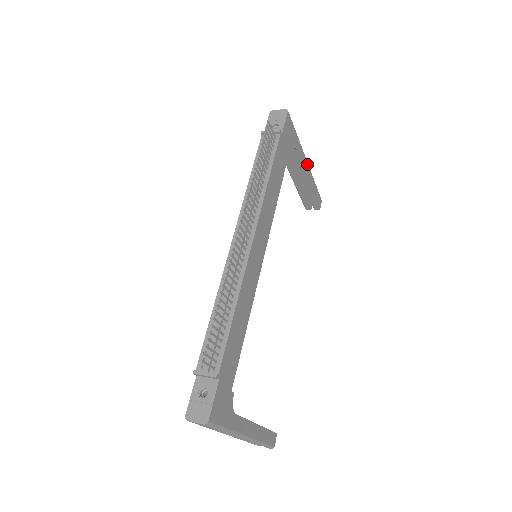
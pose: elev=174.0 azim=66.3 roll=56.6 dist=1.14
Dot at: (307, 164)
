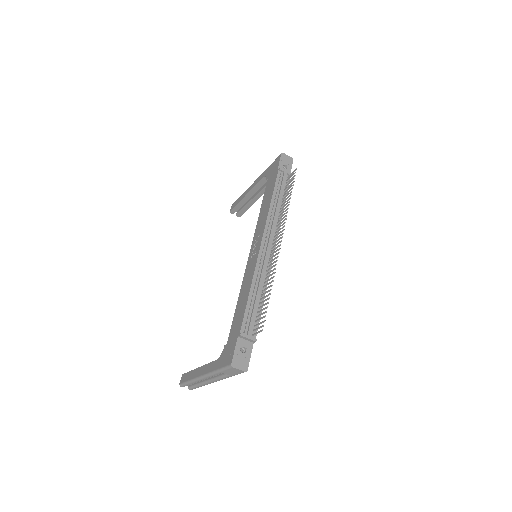
Dot at: occluded
